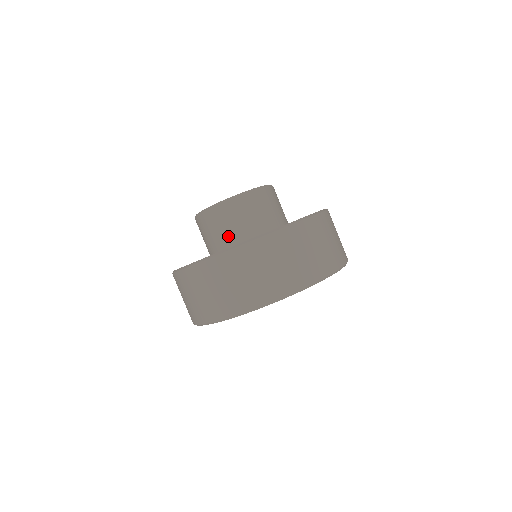
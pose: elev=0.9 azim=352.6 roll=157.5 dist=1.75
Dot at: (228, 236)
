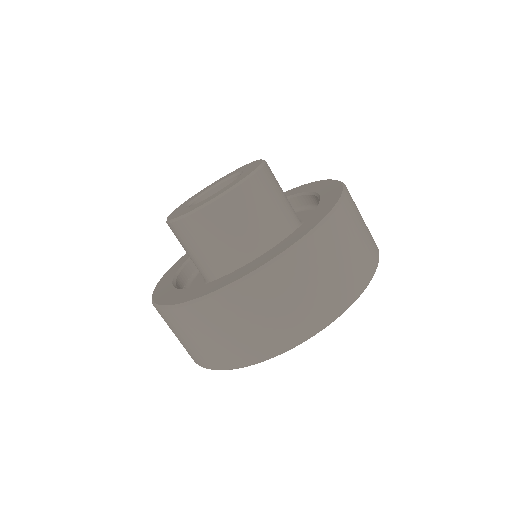
Dot at: (256, 229)
